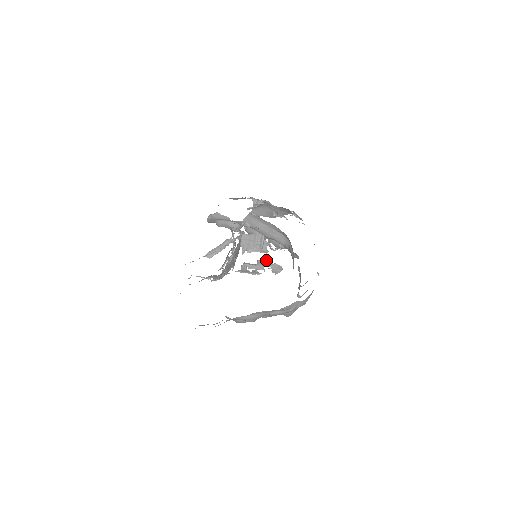
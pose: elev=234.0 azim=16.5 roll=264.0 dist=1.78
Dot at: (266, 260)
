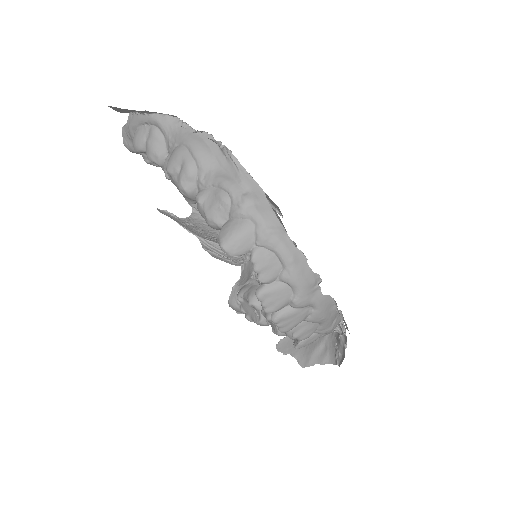
Dot at: (272, 206)
